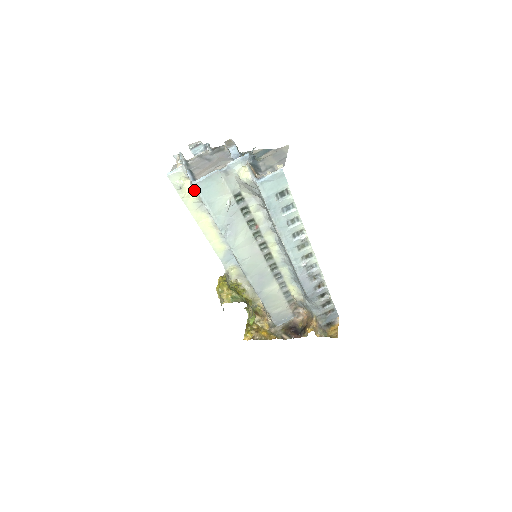
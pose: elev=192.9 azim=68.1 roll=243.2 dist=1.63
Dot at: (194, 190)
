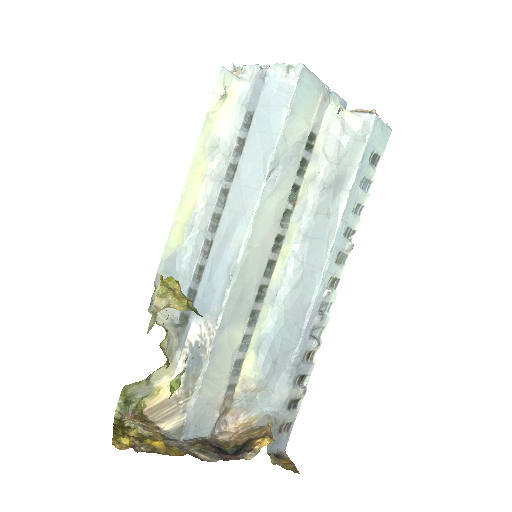
Dot at: (231, 115)
